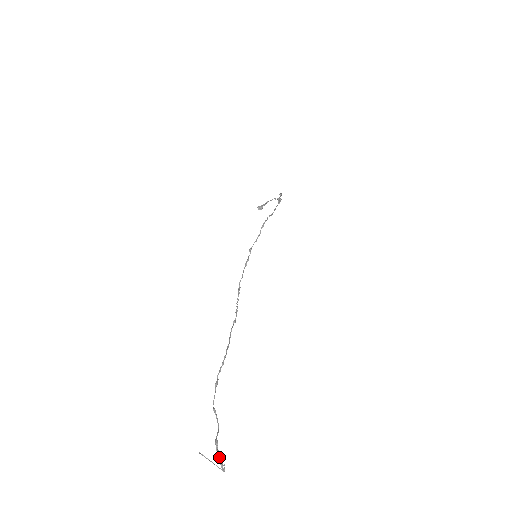
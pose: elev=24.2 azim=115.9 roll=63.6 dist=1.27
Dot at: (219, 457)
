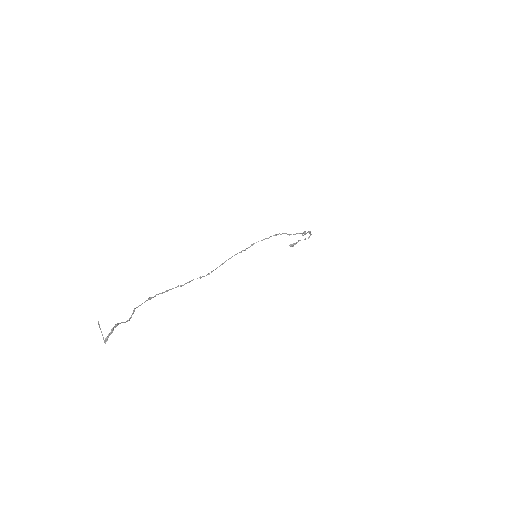
Dot at: (110, 332)
